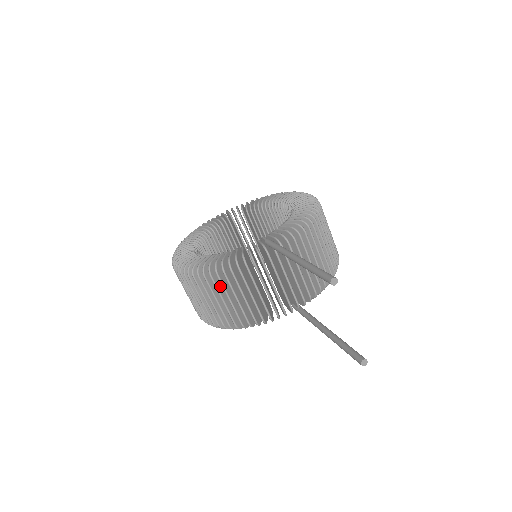
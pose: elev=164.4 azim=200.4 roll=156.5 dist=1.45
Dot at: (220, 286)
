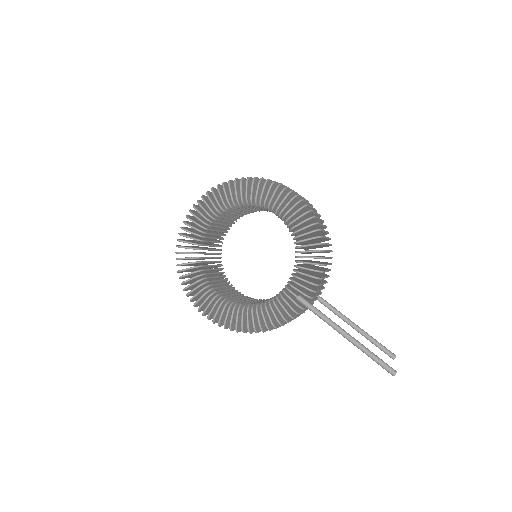
Dot at: occluded
